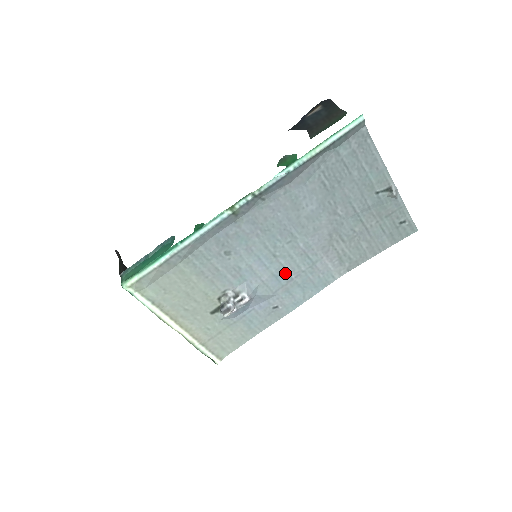
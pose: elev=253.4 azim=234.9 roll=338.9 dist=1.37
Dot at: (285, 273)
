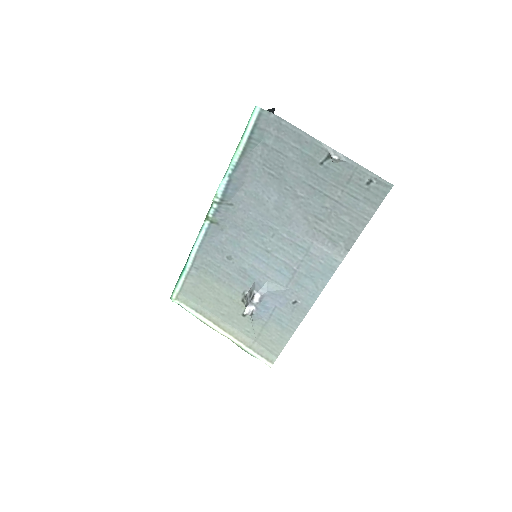
Dot at: (286, 266)
